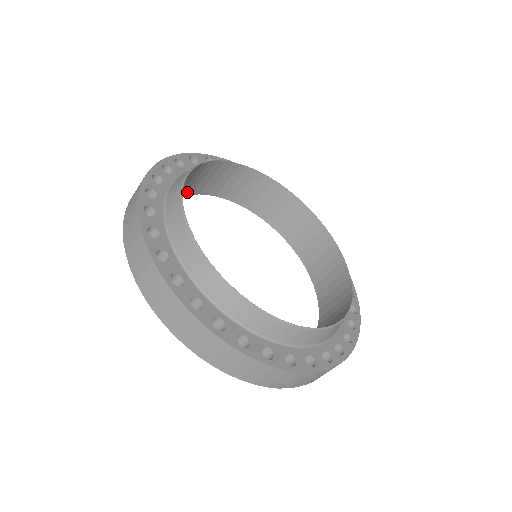
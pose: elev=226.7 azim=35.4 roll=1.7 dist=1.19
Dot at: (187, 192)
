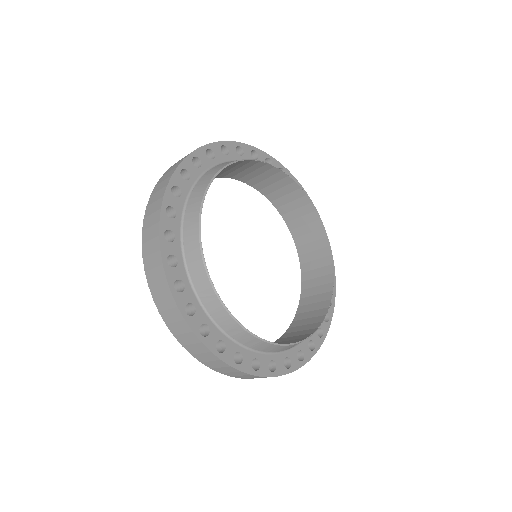
Dot at: occluded
